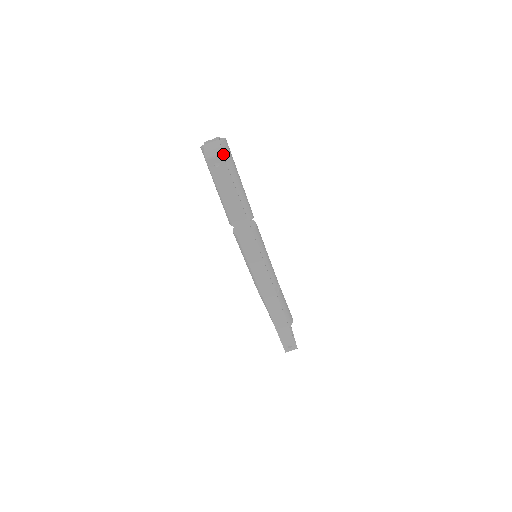
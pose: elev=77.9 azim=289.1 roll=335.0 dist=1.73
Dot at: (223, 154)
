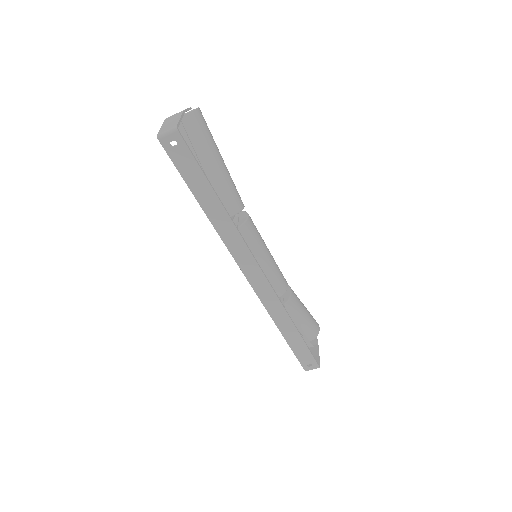
Dot at: (193, 129)
